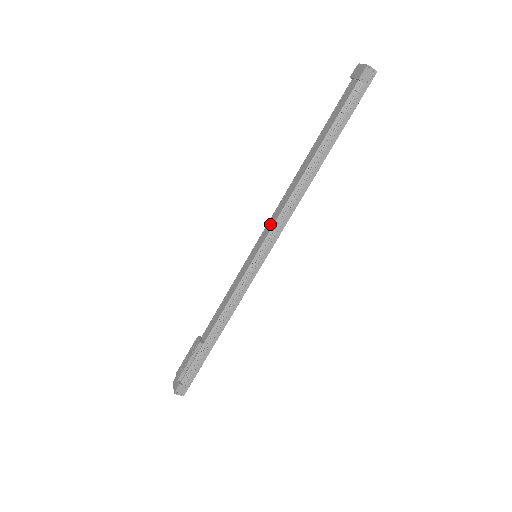
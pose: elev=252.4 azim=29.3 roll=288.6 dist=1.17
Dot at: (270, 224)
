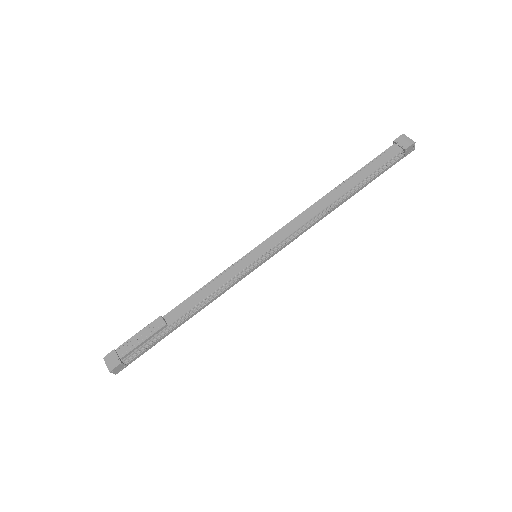
Dot at: (283, 233)
